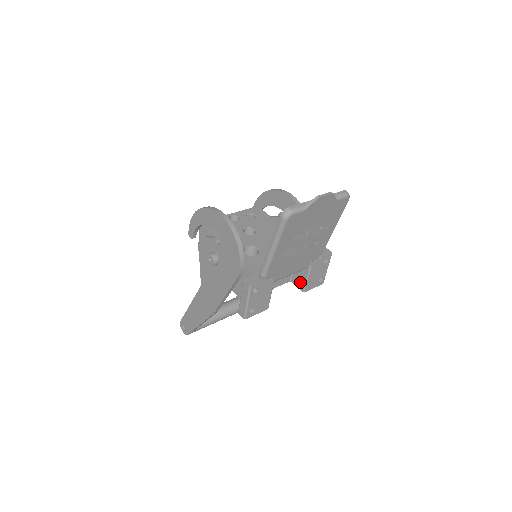
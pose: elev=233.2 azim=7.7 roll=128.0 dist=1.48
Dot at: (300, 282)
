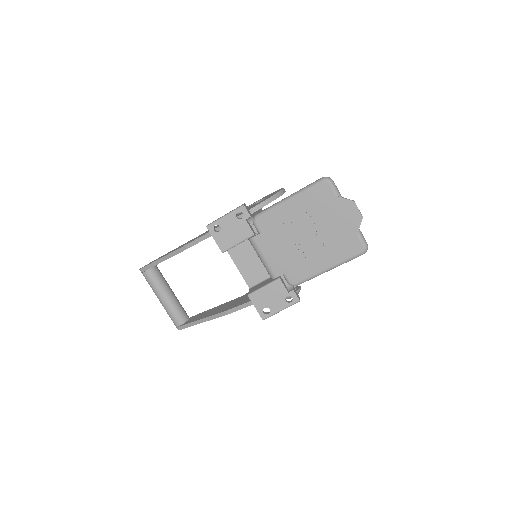
Dot at: (256, 288)
